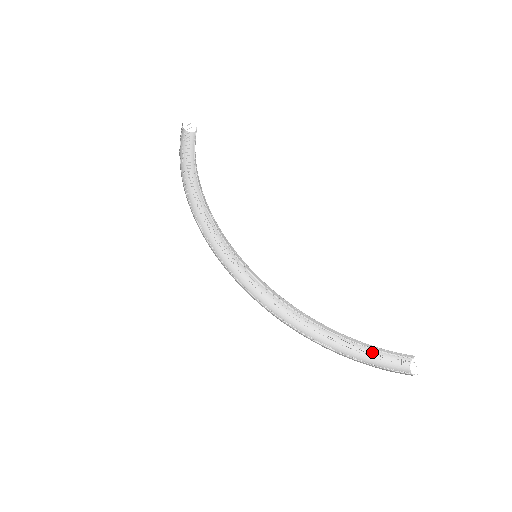
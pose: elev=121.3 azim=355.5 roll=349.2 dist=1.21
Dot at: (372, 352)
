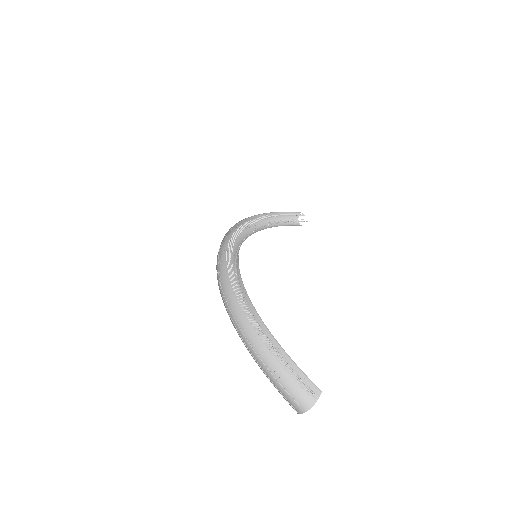
Dot at: (270, 343)
